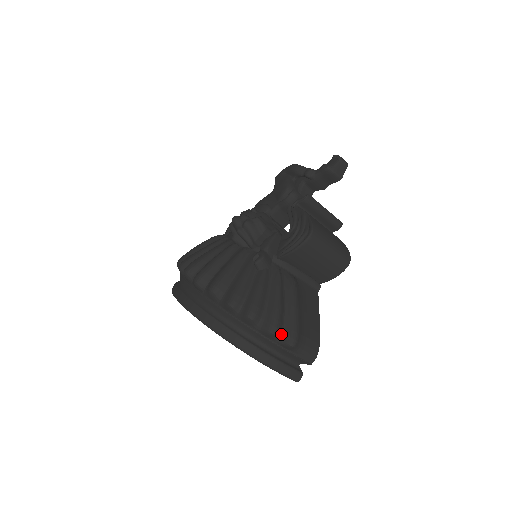
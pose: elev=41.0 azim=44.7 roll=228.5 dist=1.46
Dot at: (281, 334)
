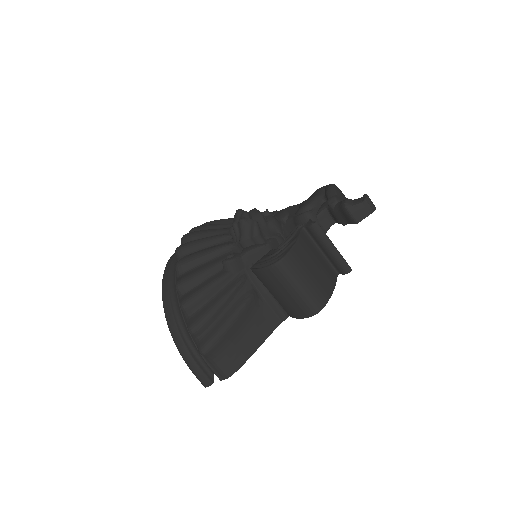
Dot at: (200, 337)
